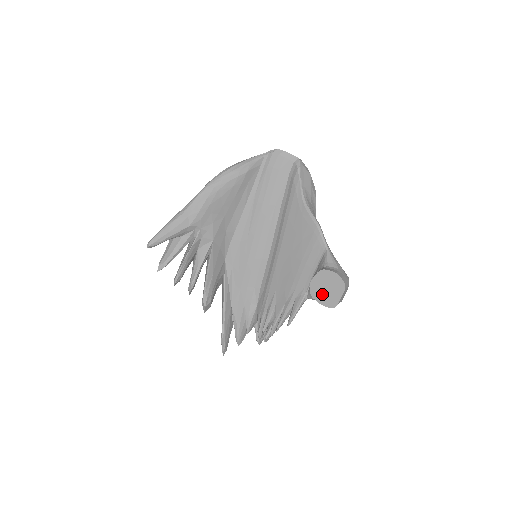
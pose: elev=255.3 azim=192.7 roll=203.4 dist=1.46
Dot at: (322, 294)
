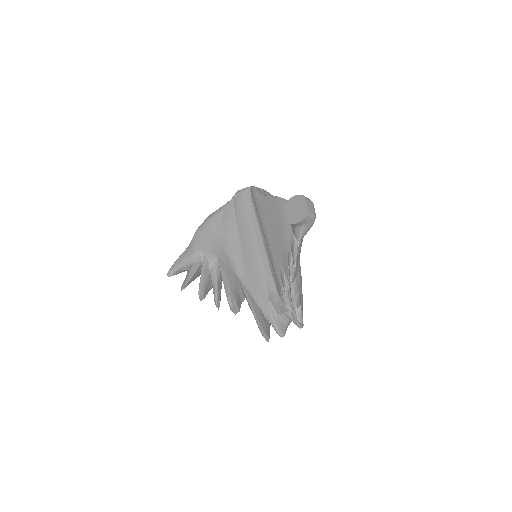
Dot at: (295, 216)
